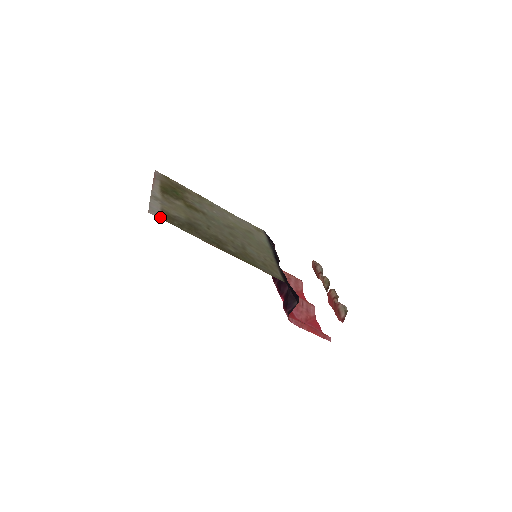
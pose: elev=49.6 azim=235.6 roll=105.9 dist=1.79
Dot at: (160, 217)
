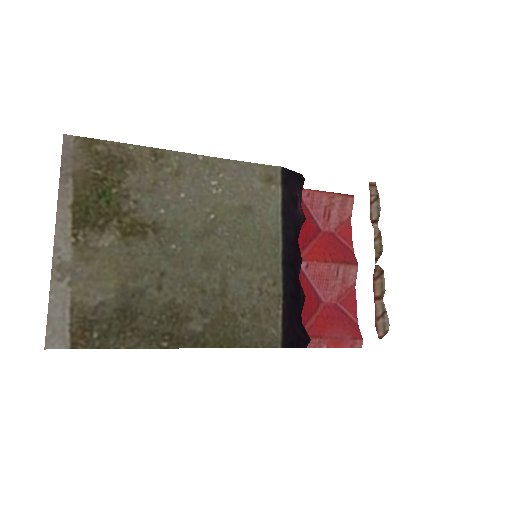
Dot at: (66, 345)
